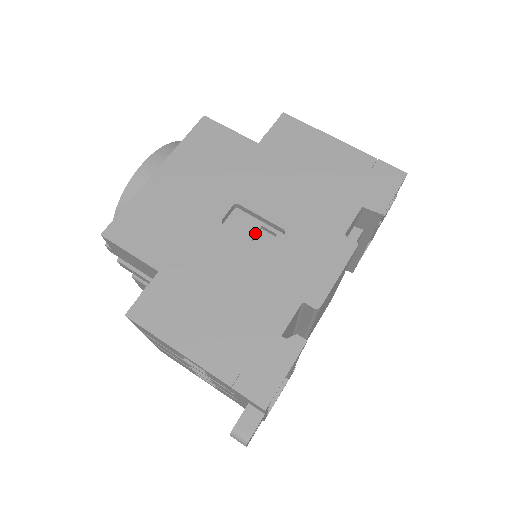
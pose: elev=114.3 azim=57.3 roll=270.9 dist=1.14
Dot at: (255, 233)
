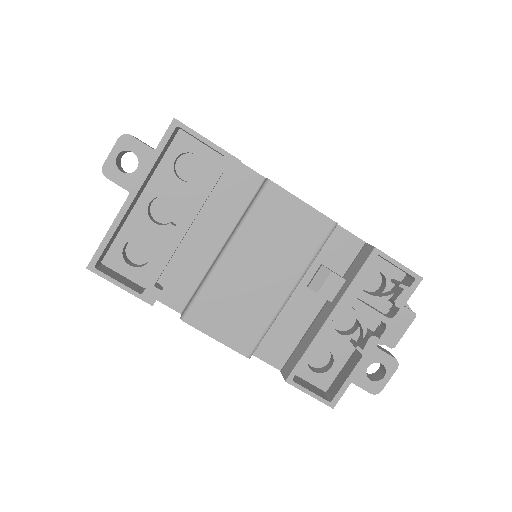
Dot at: occluded
